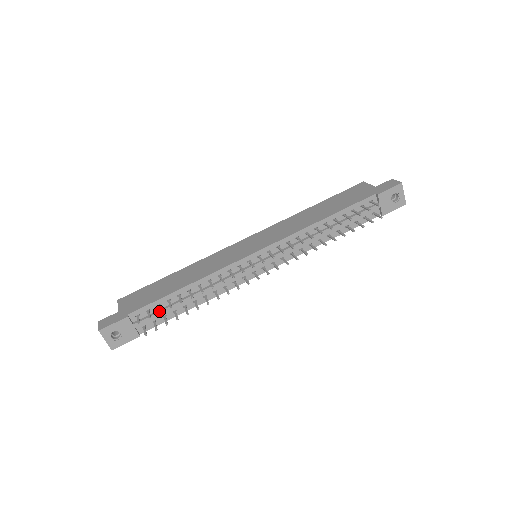
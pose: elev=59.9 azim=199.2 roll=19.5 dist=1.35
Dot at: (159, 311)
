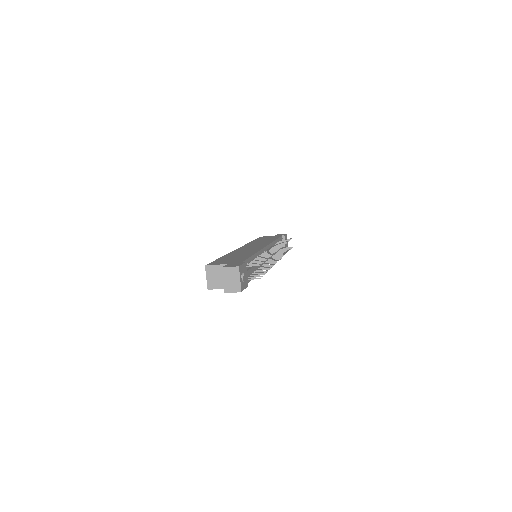
Dot at: occluded
